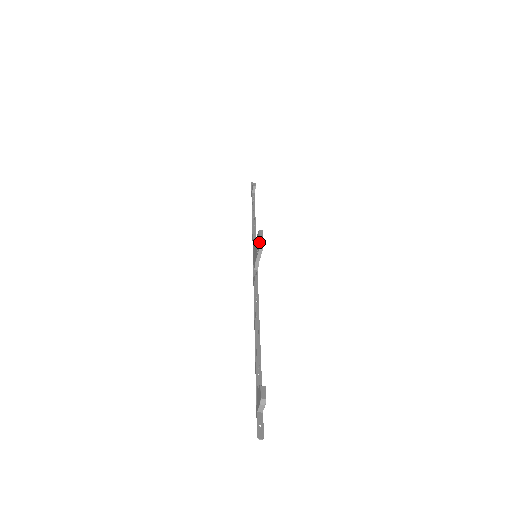
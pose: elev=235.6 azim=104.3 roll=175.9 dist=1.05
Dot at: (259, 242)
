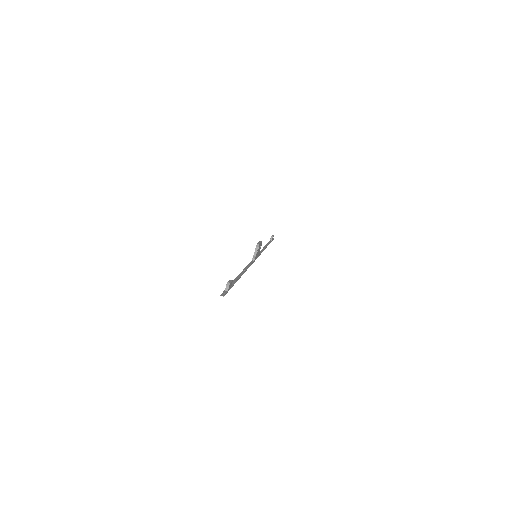
Dot at: (257, 244)
